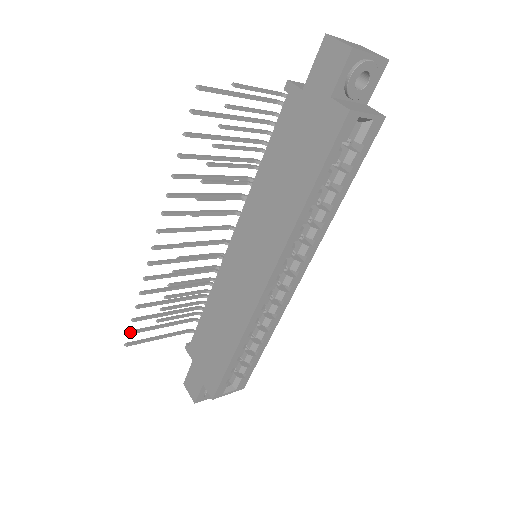
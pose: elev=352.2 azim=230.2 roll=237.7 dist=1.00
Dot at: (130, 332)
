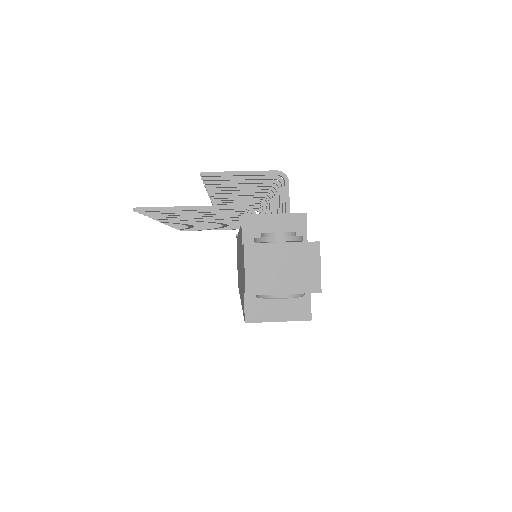
Dot at: occluded
